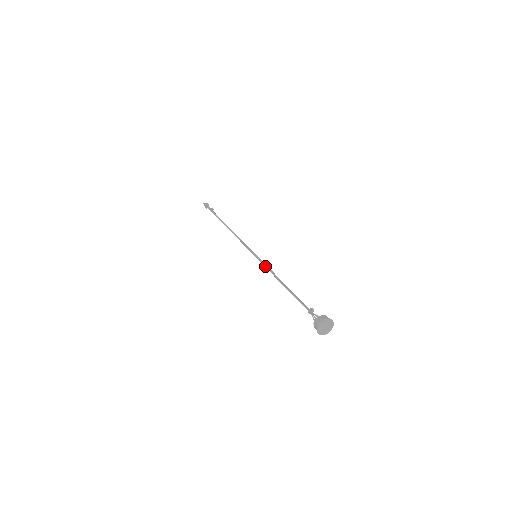
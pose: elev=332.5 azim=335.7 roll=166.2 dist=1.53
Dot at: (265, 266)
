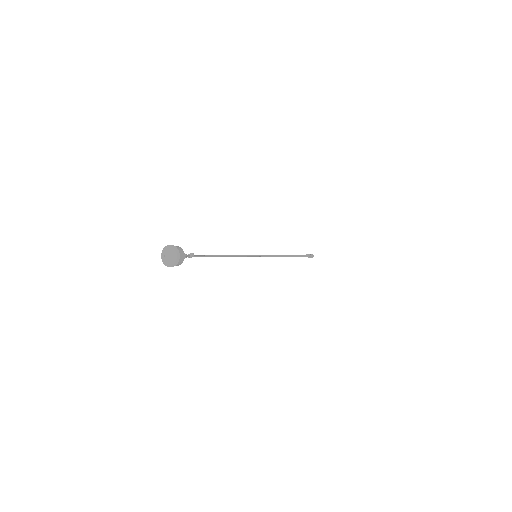
Dot at: (243, 255)
